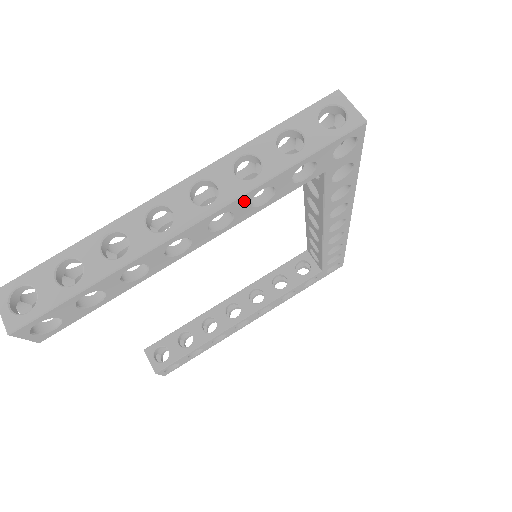
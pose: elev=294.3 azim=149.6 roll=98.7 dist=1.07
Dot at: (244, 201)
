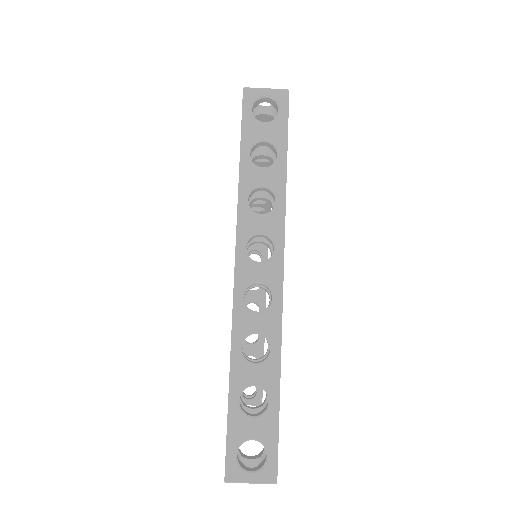
Dot at: (284, 223)
